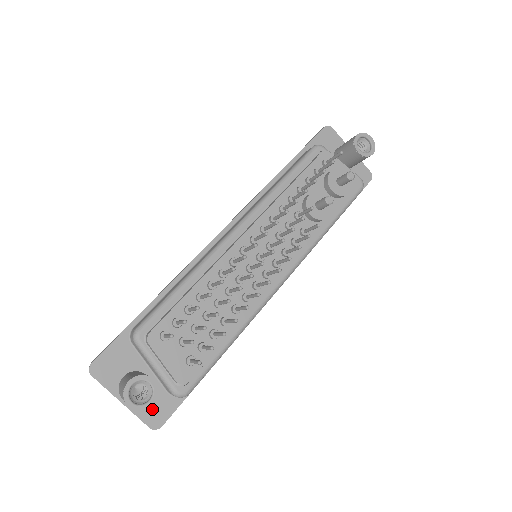
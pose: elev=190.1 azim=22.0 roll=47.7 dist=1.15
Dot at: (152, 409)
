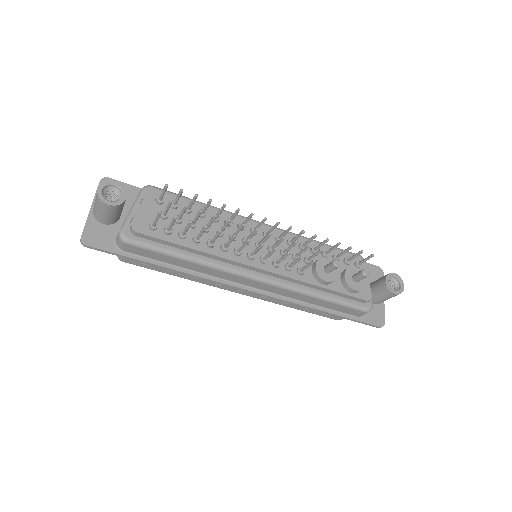
Dot at: (97, 232)
